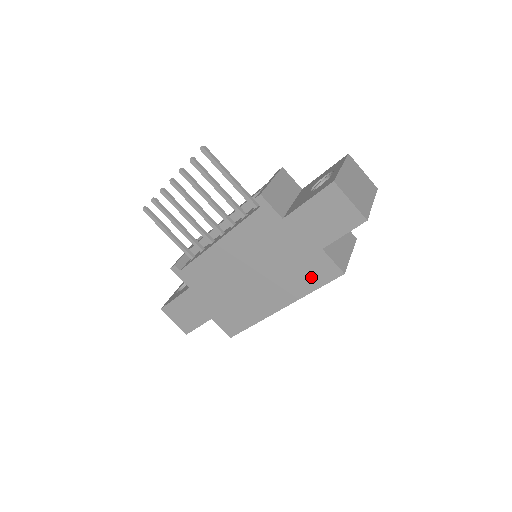
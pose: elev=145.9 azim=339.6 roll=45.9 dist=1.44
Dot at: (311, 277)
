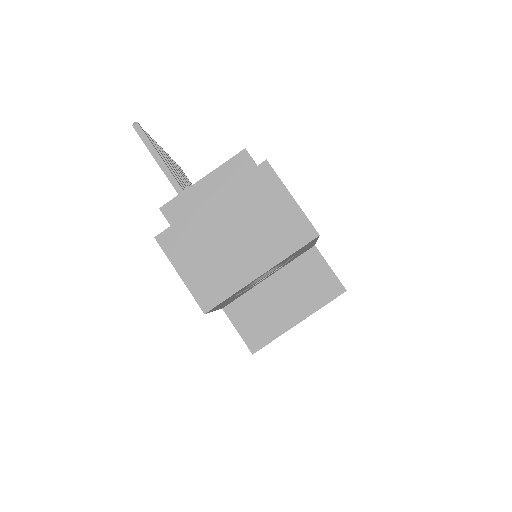
Dot at: occluded
